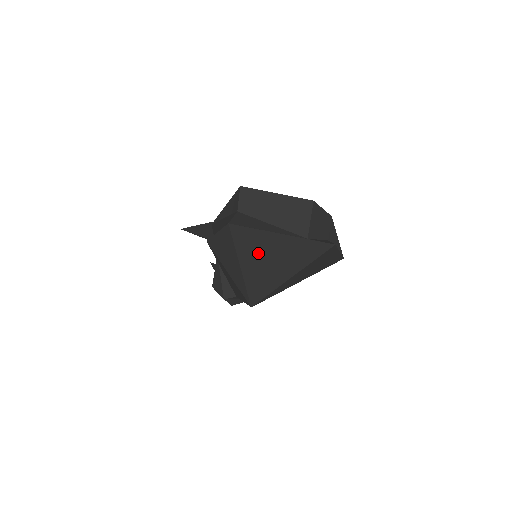
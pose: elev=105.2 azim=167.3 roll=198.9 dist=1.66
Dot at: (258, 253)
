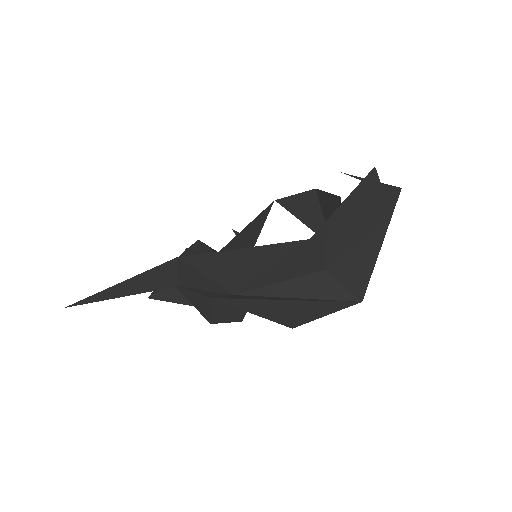
Dot at: occluded
